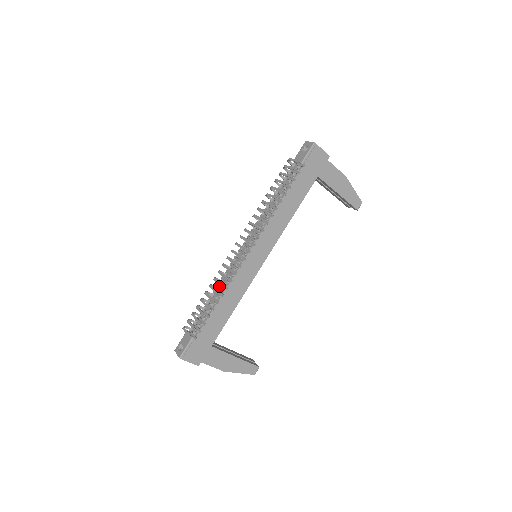
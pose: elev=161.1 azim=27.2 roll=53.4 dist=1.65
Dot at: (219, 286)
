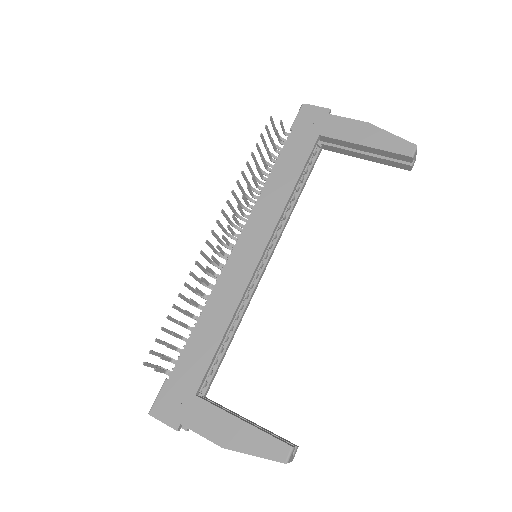
Dot at: occluded
